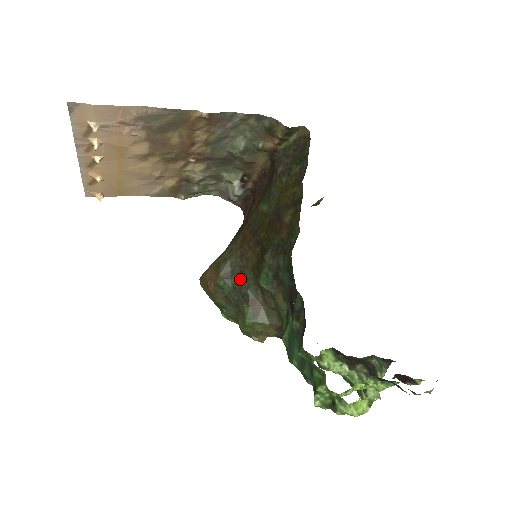
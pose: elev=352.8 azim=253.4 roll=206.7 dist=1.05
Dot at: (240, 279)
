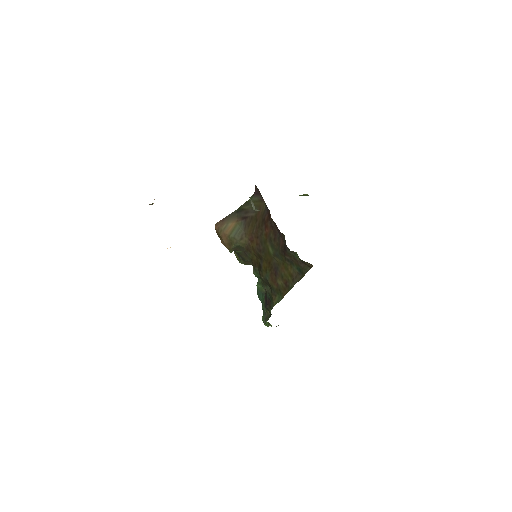
Dot at: (243, 254)
